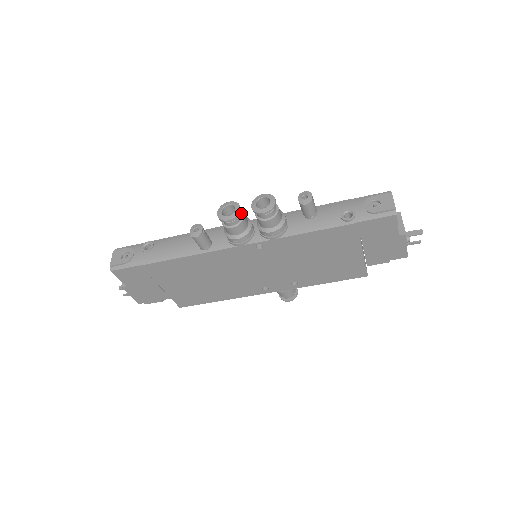
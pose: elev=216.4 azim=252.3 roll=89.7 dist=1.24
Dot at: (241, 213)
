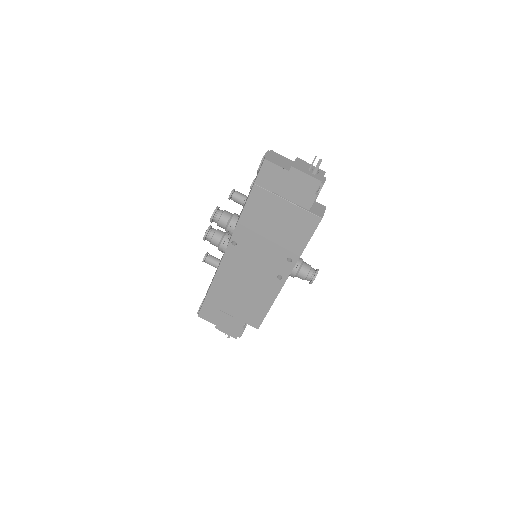
Dot at: (215, 230)
